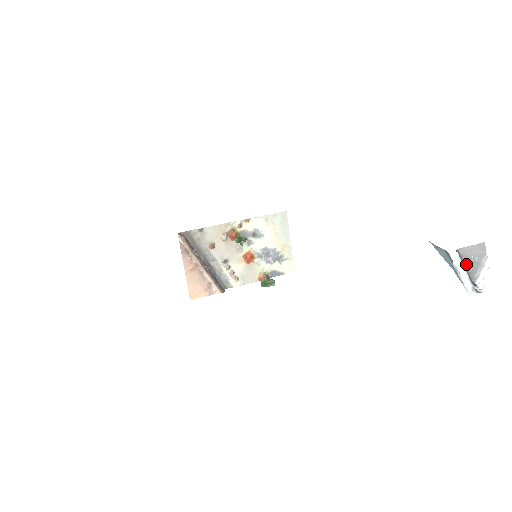
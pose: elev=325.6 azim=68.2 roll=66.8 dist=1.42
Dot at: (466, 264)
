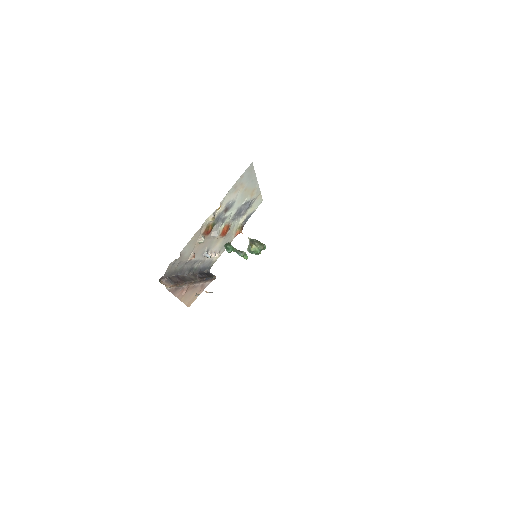
Dot at: out of frame
